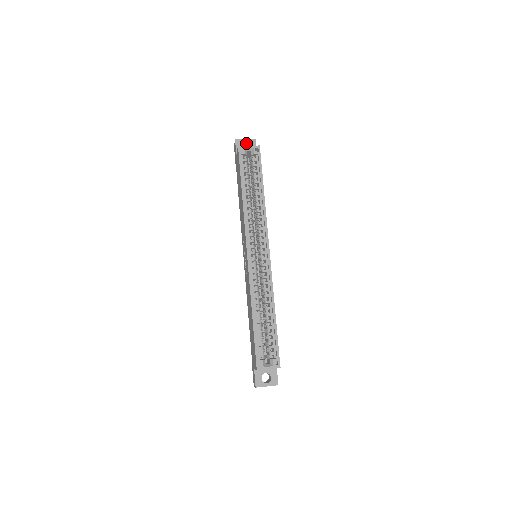
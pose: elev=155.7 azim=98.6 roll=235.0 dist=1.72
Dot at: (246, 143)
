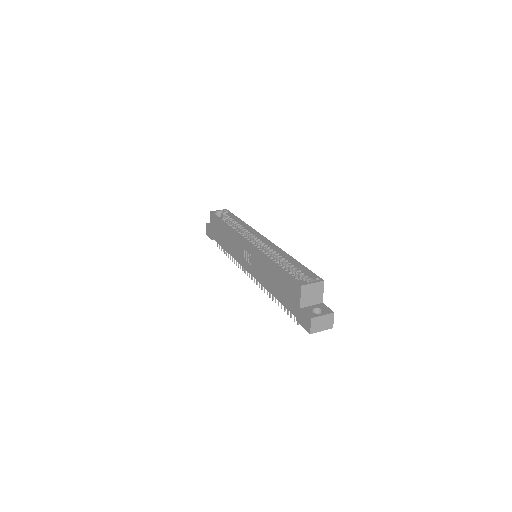
Dot at: occluded
